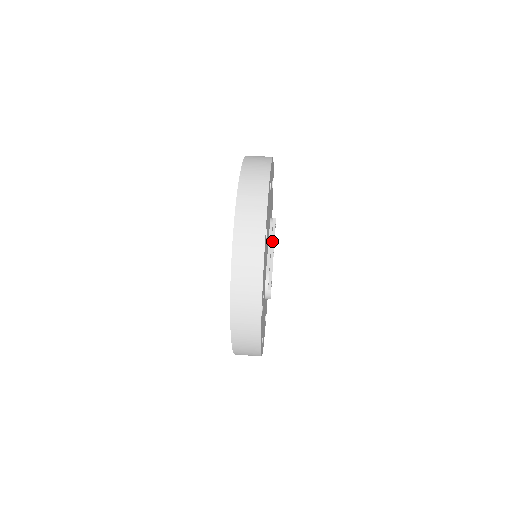
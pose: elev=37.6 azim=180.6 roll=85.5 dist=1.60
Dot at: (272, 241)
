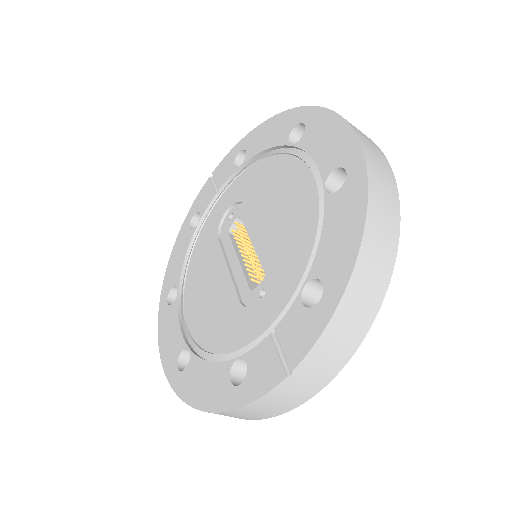
Dot at: occluded
